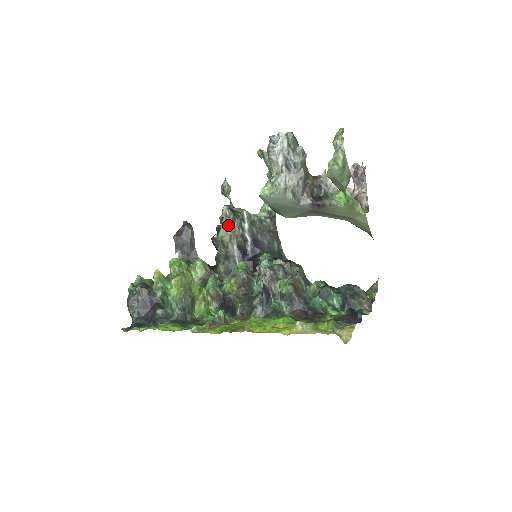
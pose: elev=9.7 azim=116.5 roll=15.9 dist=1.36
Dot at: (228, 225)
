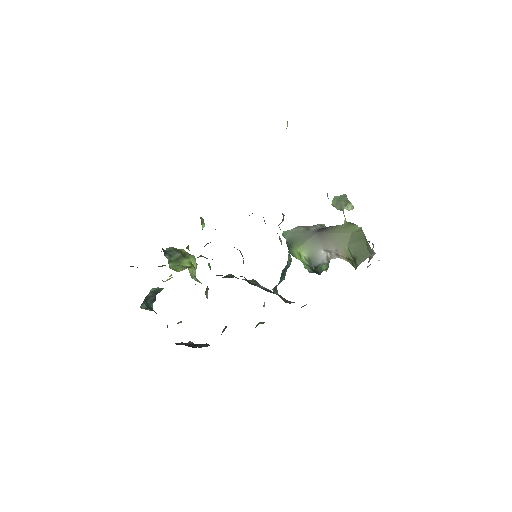
Dot at: occluded
